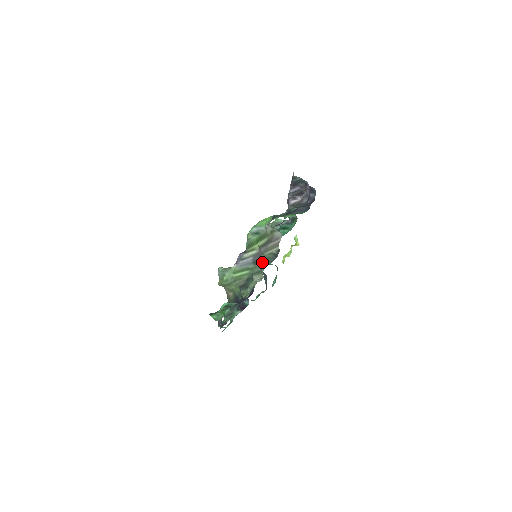
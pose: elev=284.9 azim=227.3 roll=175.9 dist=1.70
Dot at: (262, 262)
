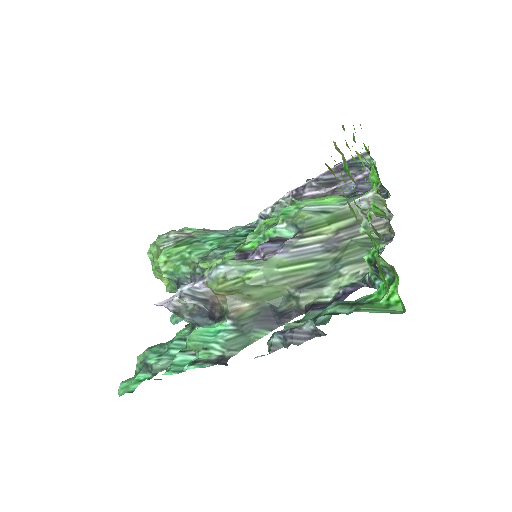
Dot at: (360, 247)
